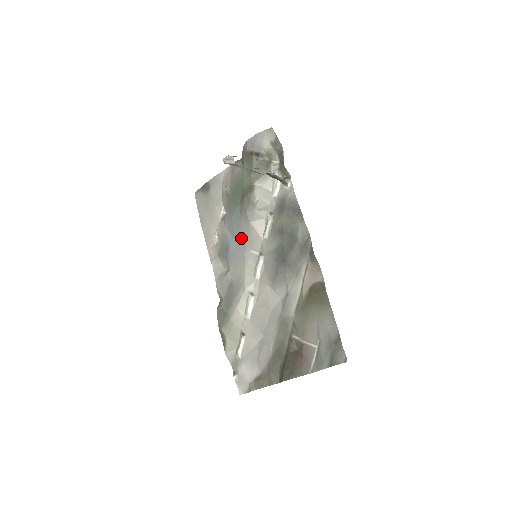
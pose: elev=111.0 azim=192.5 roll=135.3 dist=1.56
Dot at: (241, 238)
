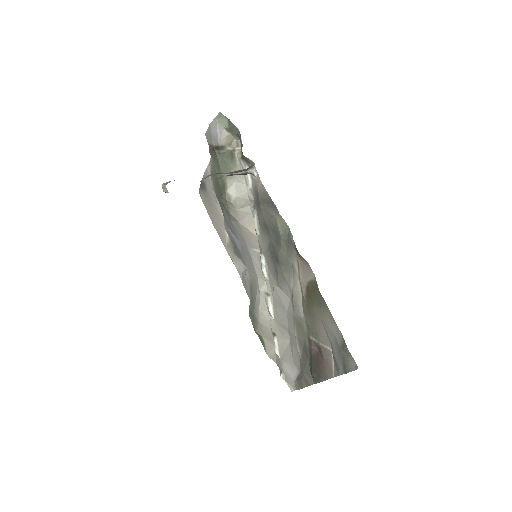
Dot at: (240, 238)
